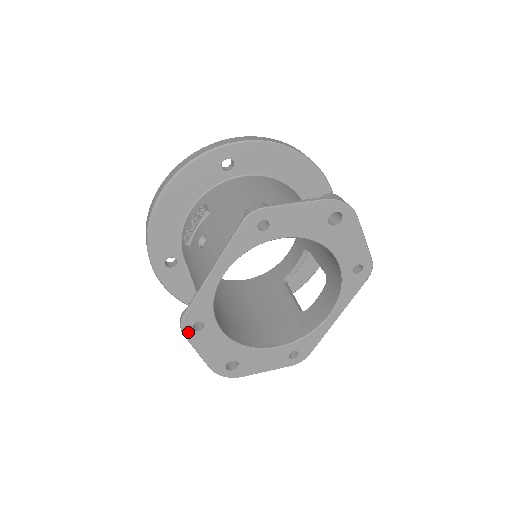
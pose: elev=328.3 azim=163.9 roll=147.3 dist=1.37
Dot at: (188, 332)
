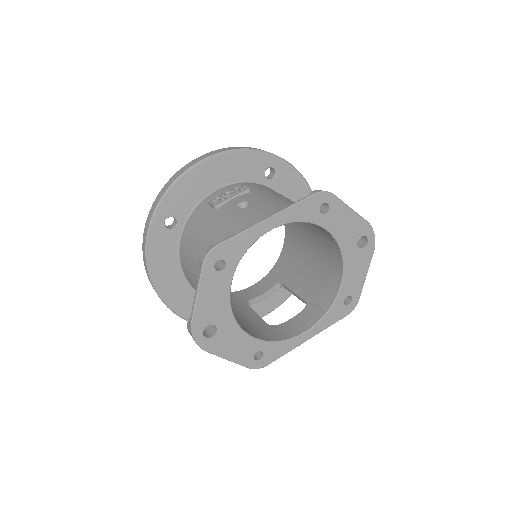
Dot at: (208, 265)
